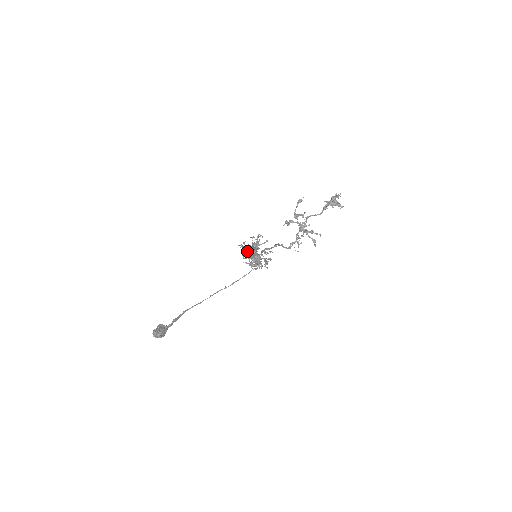
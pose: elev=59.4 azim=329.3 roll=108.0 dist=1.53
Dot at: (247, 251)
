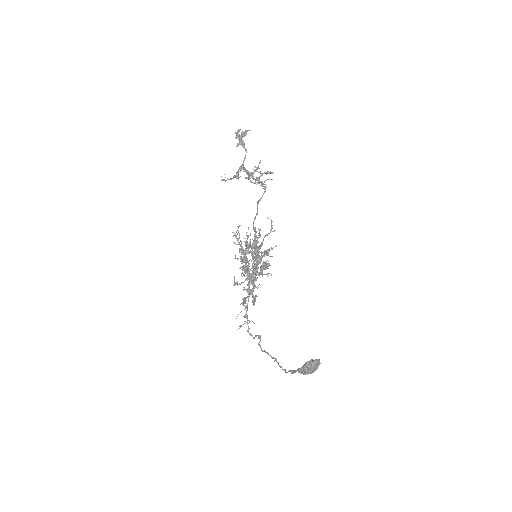
Dot at: (246, 266)
